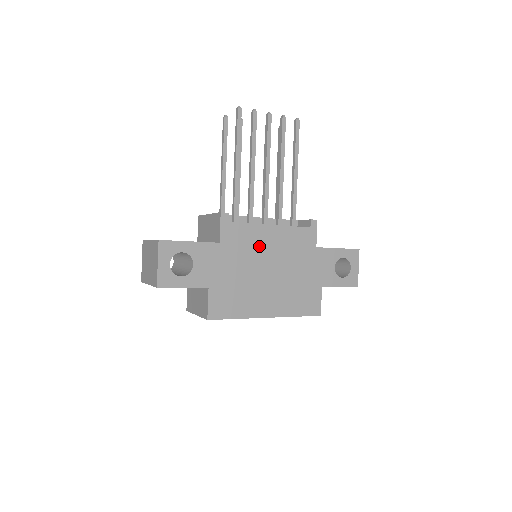
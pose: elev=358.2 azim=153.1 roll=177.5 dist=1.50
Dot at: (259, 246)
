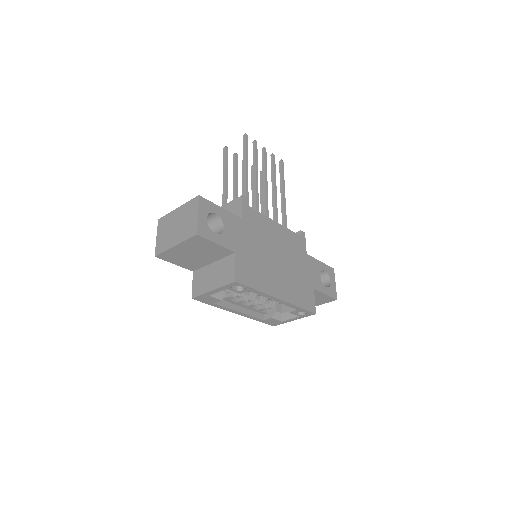
Dot at: (269, 235)
